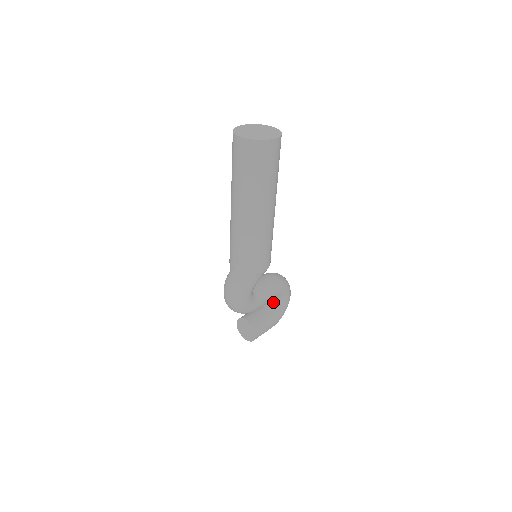
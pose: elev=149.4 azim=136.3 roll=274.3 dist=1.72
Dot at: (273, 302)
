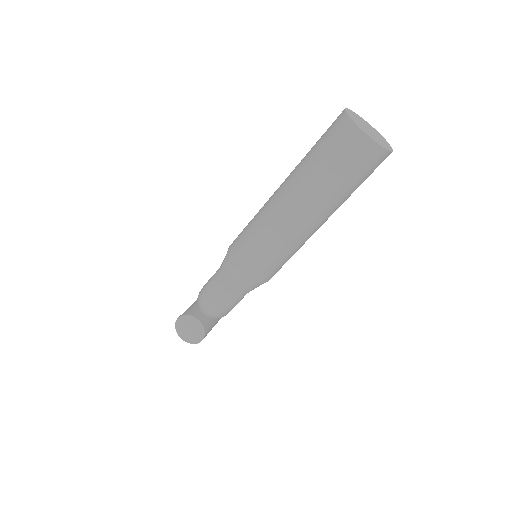
Dot at: occluded
